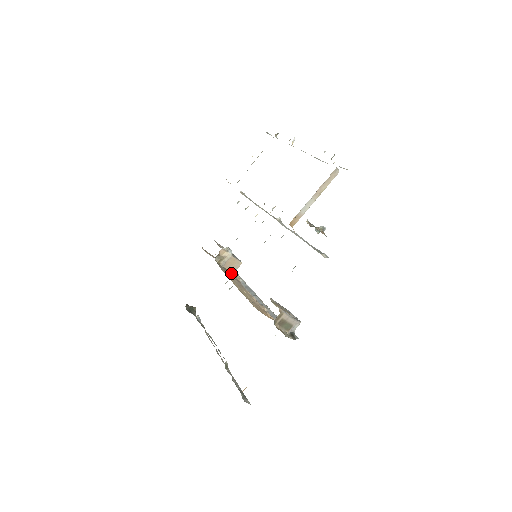
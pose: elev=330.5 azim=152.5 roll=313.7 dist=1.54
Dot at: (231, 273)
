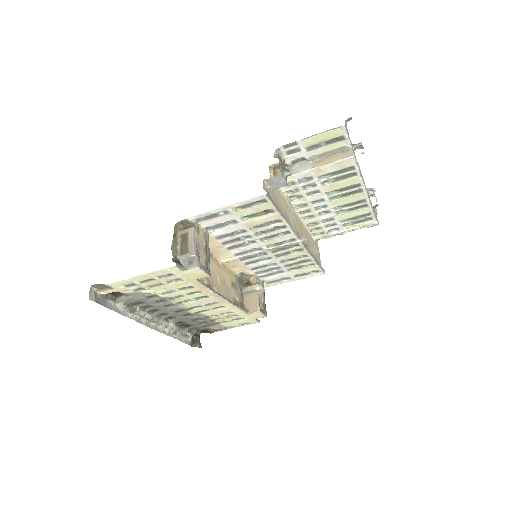
Dot at: (241, 303)
